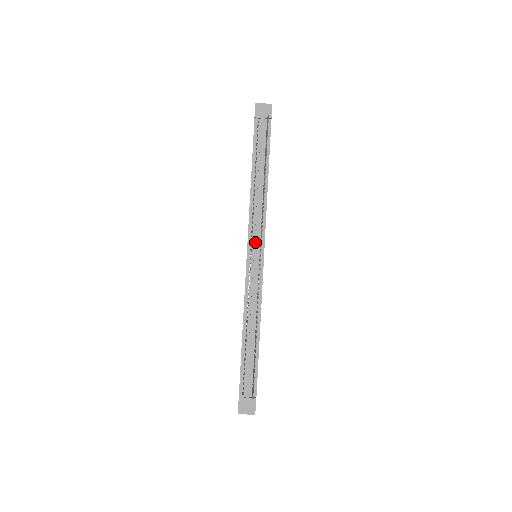
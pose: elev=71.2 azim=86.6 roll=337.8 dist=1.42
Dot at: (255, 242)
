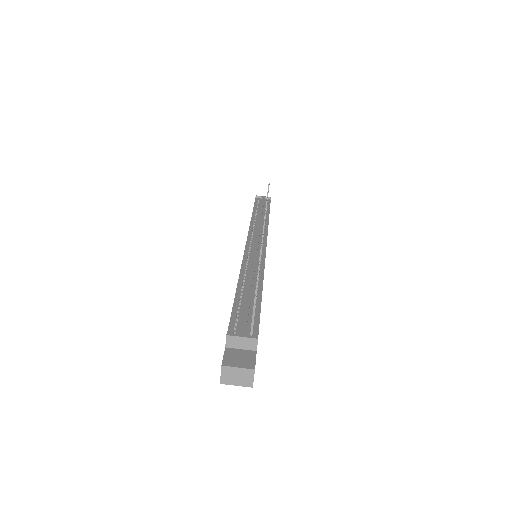
Dot at: (256, 236)
